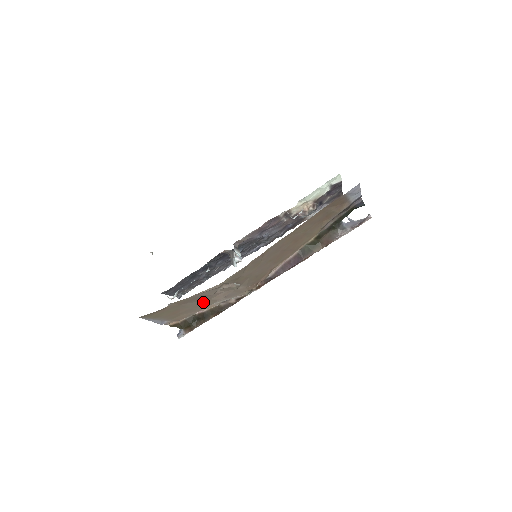
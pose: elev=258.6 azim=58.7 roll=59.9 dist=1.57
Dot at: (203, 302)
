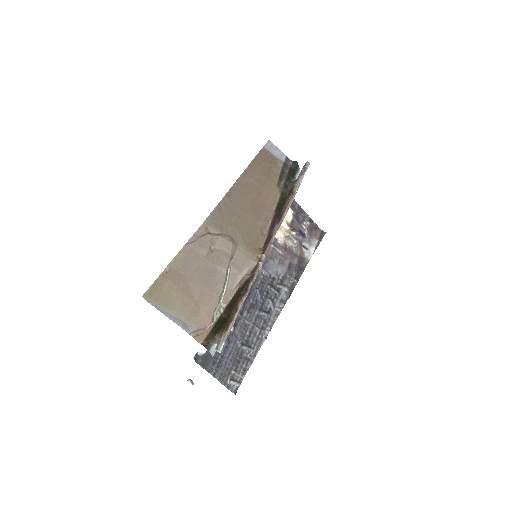
Dot at: (210, 274)
